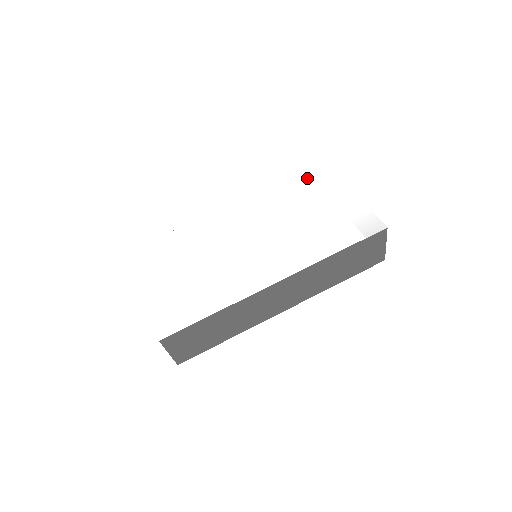
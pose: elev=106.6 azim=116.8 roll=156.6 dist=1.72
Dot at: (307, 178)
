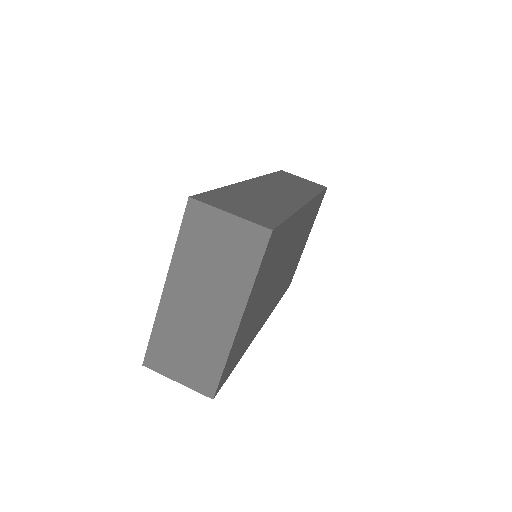
Dot at: occluded
